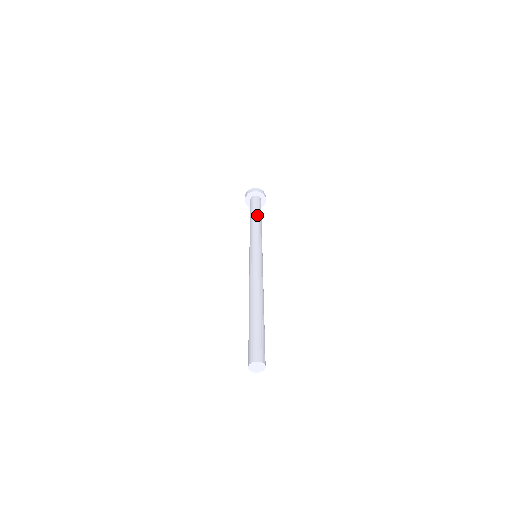
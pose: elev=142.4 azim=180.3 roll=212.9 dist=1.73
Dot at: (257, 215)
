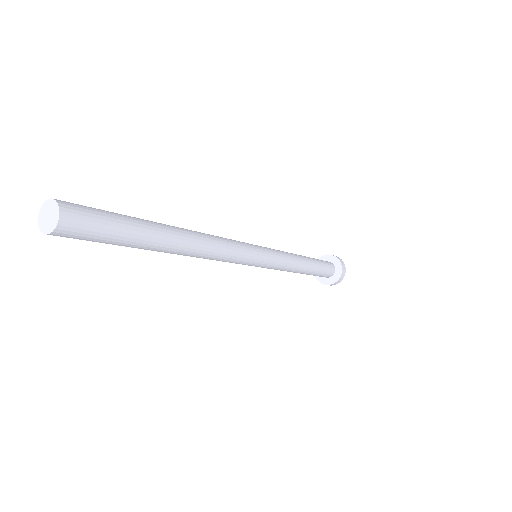
Dot at: (308, 257)
